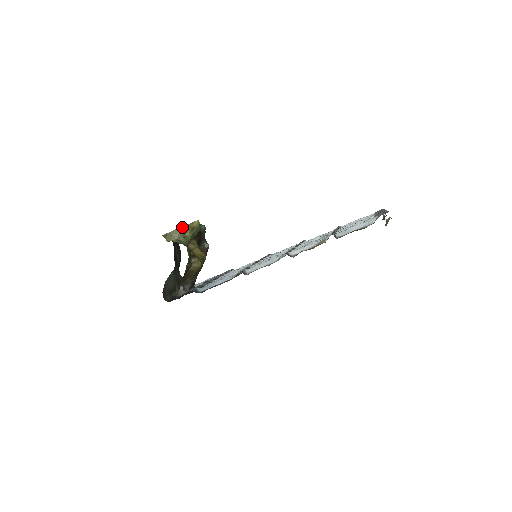
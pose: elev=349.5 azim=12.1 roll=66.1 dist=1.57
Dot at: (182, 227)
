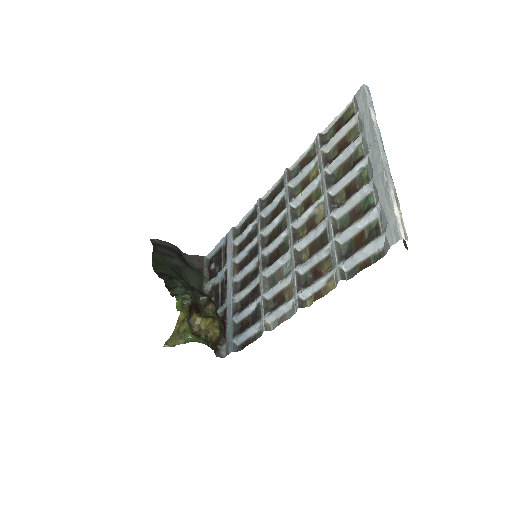
Dot at: (173, 332)
